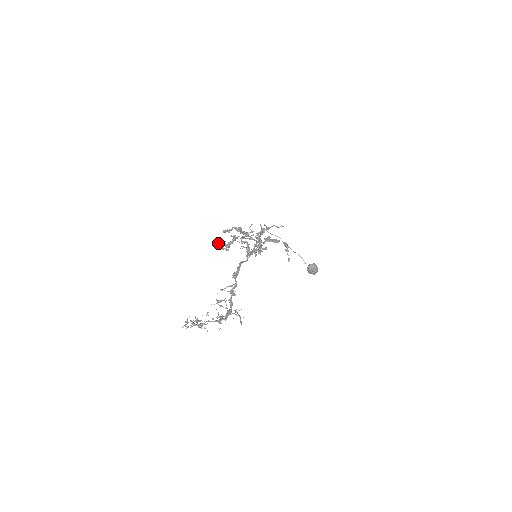
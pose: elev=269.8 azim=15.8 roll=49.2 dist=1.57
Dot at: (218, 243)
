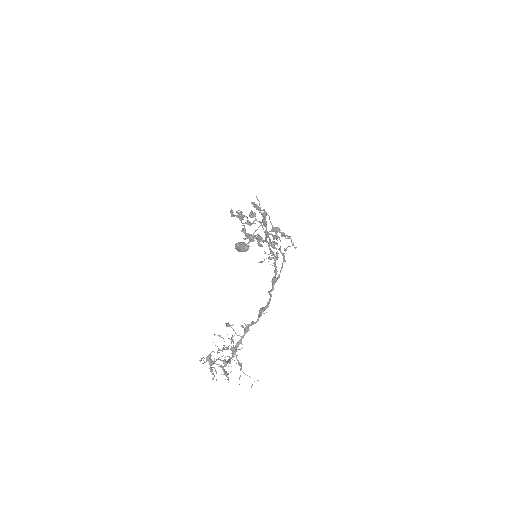
Dot at: (238, 210)
